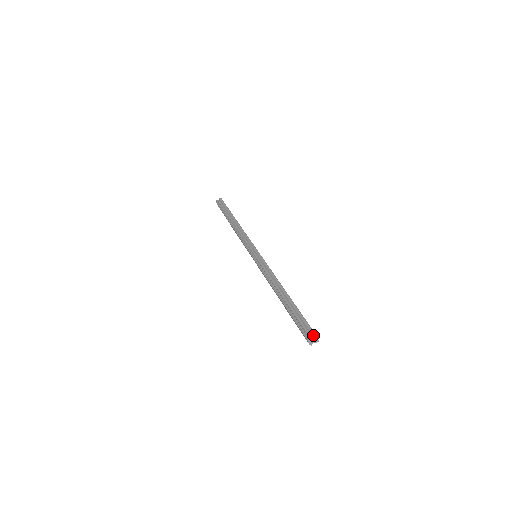
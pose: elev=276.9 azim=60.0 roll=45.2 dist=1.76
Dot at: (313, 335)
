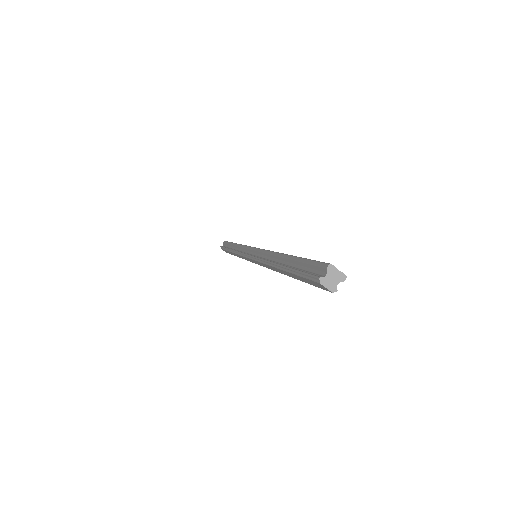
Dot at: (325, 267)
